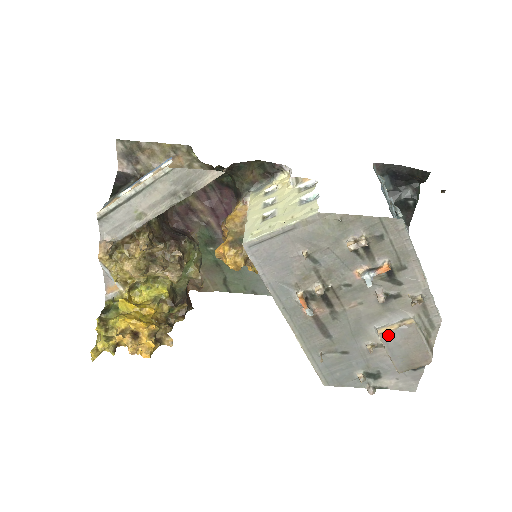
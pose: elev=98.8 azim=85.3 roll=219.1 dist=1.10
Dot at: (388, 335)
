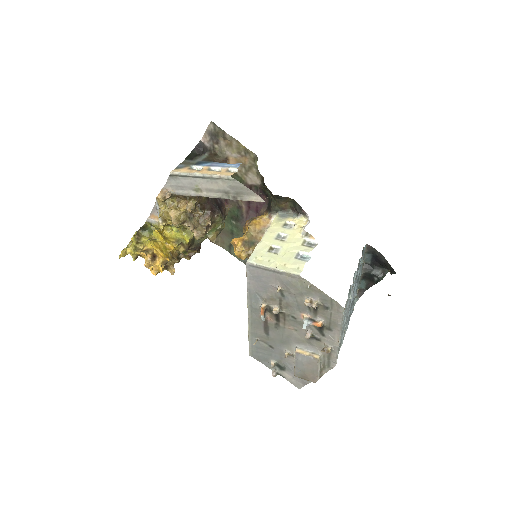
Dot at: (300, 355)
